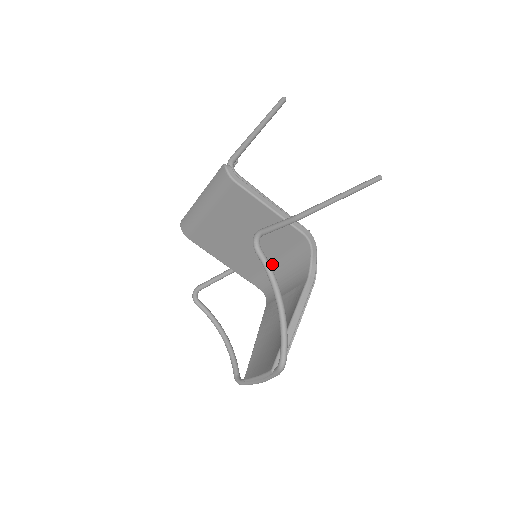
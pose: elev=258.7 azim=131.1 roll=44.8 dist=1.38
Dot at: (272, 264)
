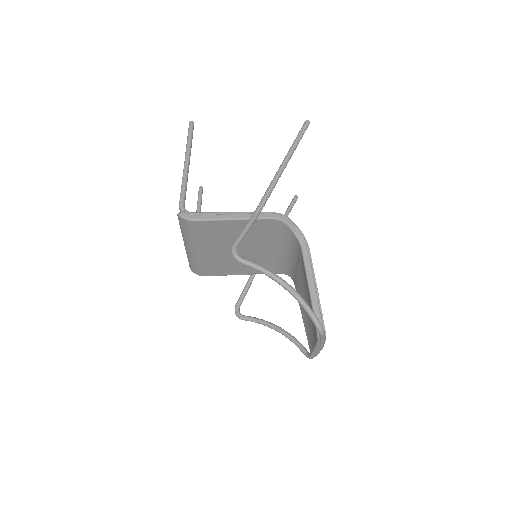
Dot at: (274, 252)
